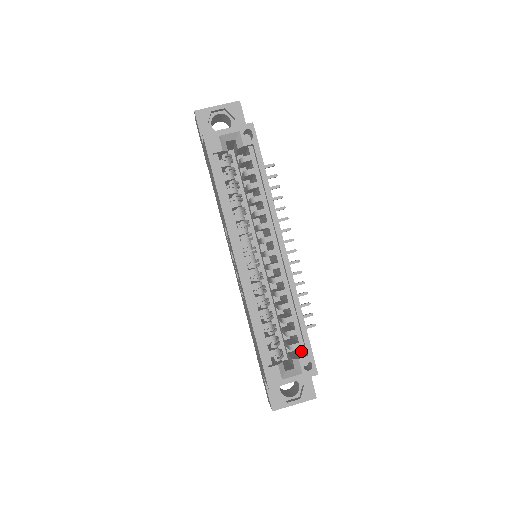
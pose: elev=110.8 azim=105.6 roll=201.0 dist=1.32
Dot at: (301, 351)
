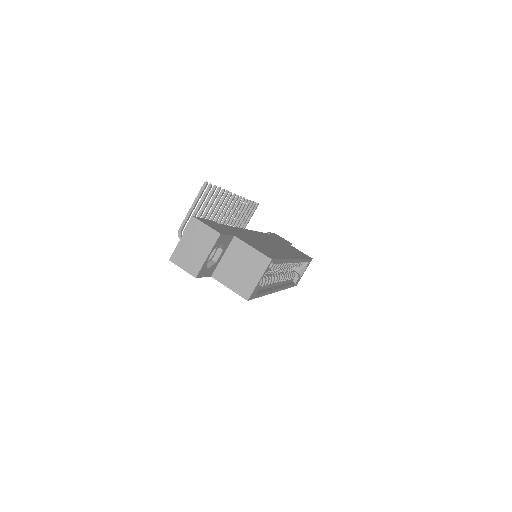
Dot at: (303, 262)
